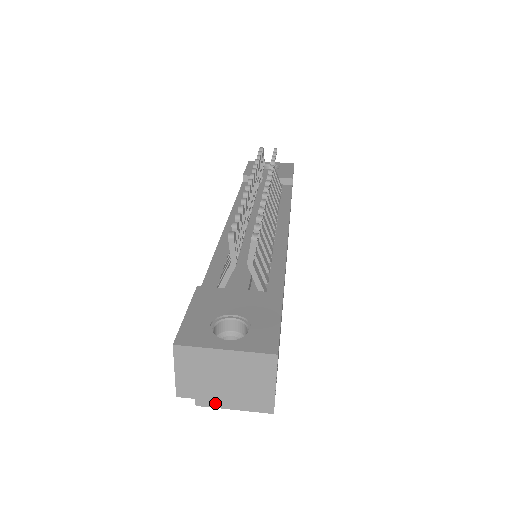
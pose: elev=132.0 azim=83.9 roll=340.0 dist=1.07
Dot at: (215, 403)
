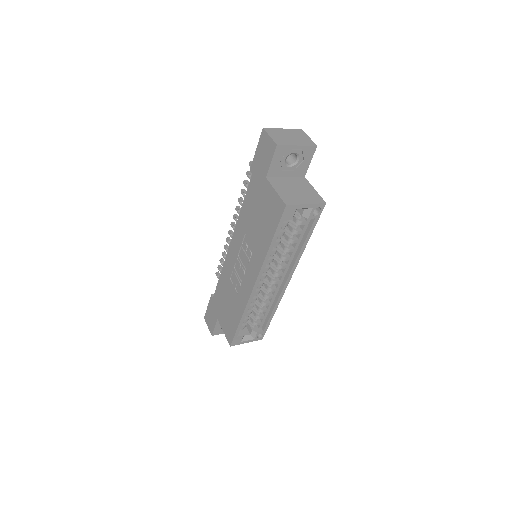
Dot at: (295, 202)
